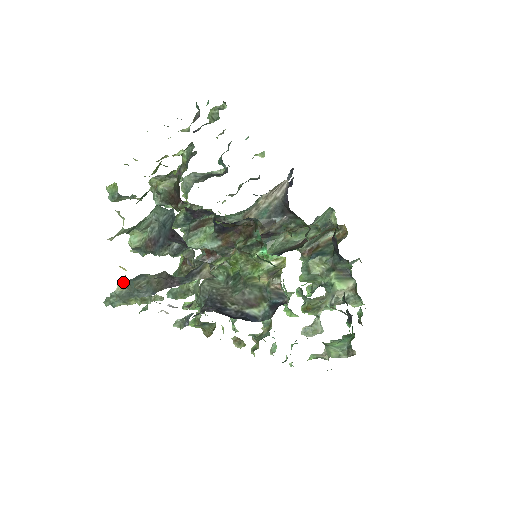
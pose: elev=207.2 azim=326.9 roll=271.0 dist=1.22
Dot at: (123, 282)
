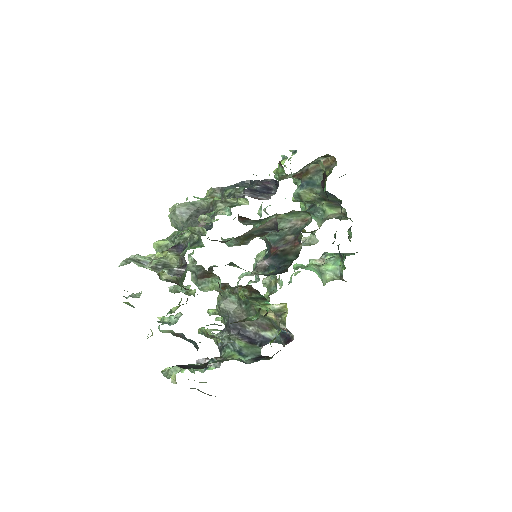
Dot at: (175, 381)
